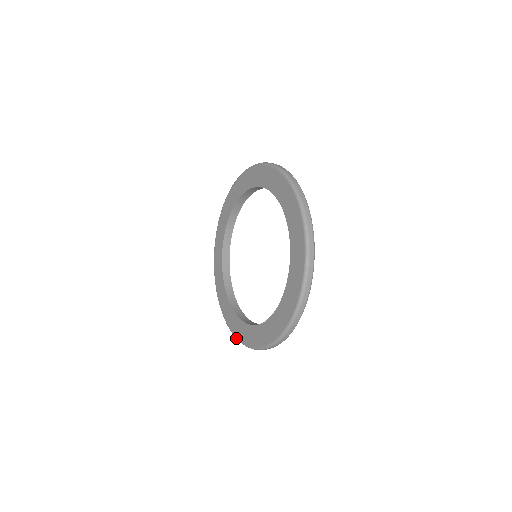
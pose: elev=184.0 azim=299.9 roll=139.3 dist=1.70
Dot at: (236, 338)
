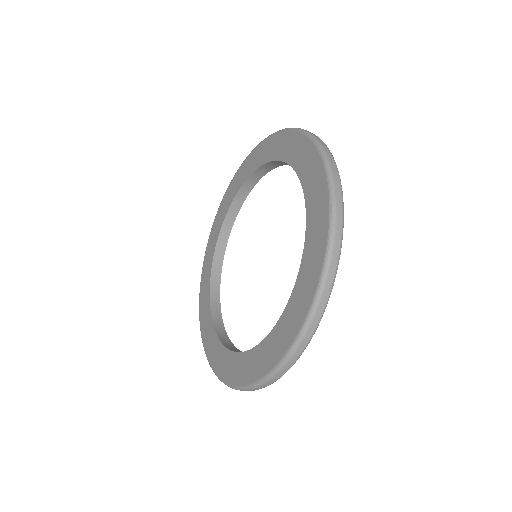
Dot at: (199, 313)
